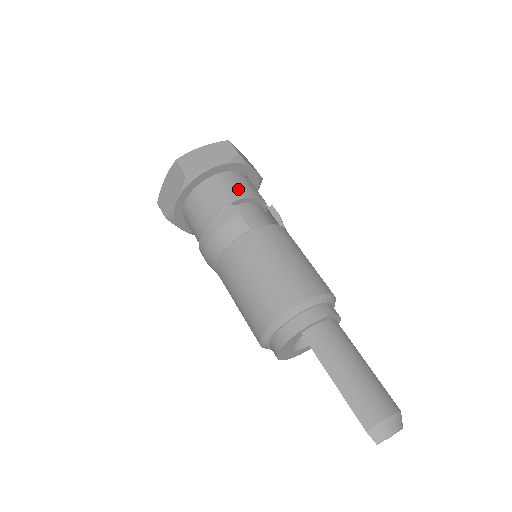
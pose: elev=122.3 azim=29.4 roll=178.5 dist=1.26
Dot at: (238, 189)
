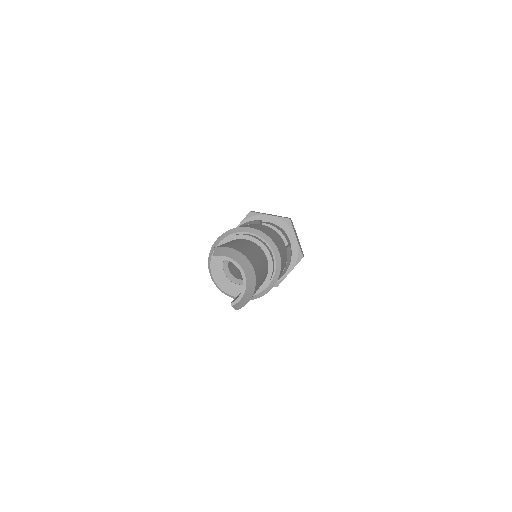
Dot at: (274, 225)
